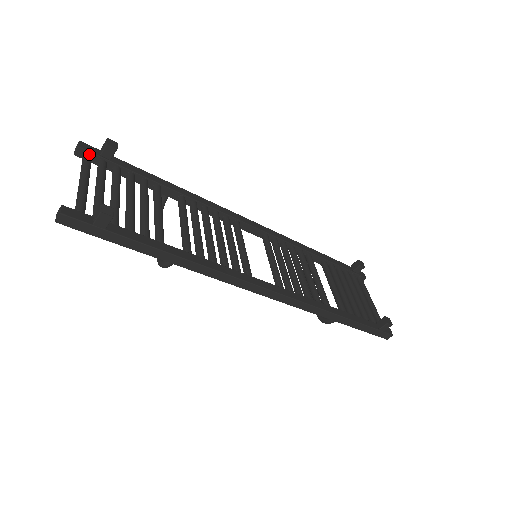
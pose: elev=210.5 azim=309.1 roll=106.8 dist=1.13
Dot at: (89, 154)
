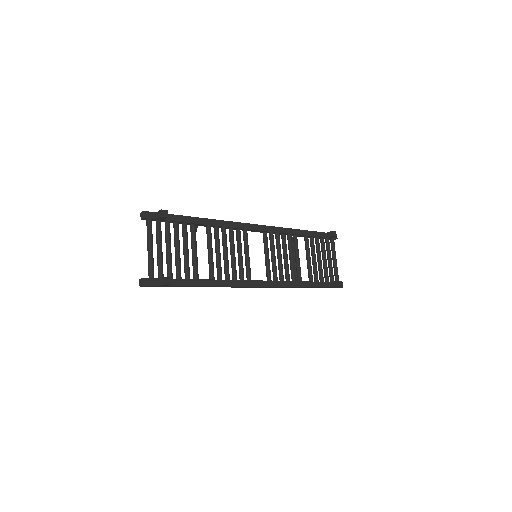
Dot at: (150, 220)
